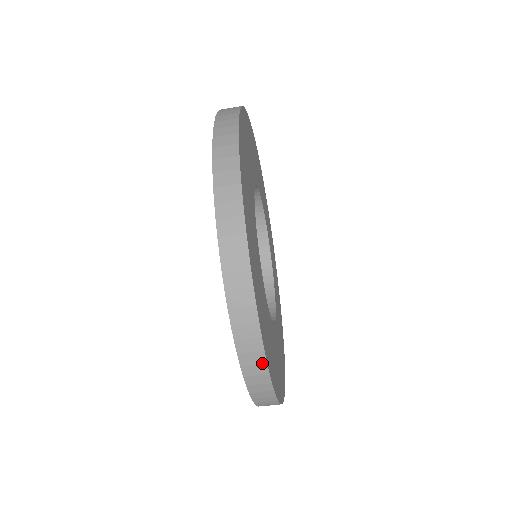
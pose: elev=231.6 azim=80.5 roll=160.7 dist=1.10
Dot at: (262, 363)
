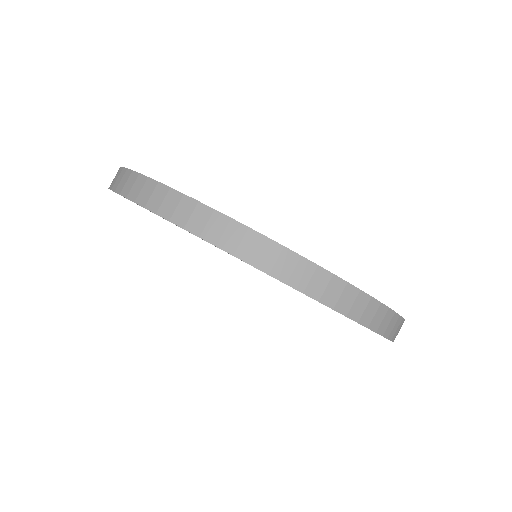
Dot at: (195, 206)
